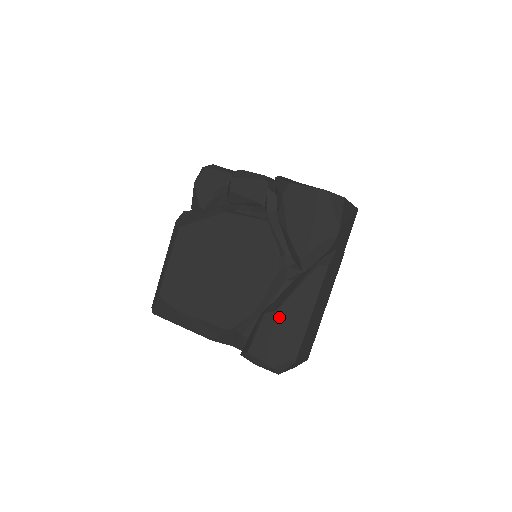
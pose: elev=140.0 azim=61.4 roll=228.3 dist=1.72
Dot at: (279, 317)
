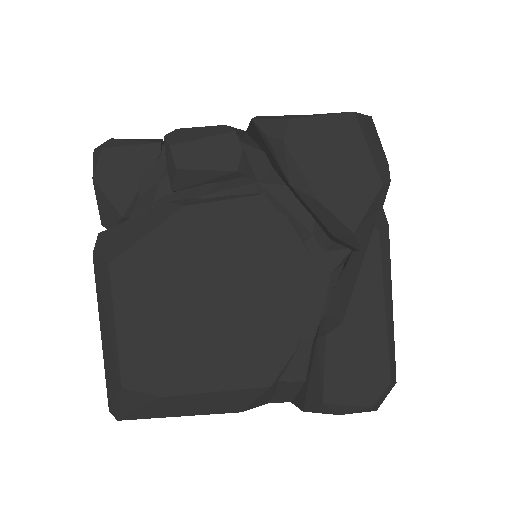
Dot at: (350, 331)
